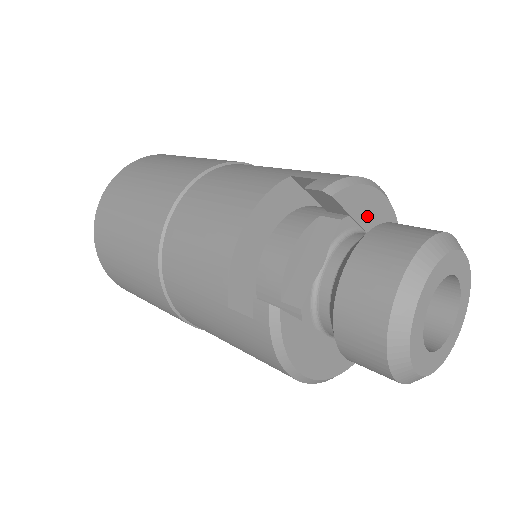
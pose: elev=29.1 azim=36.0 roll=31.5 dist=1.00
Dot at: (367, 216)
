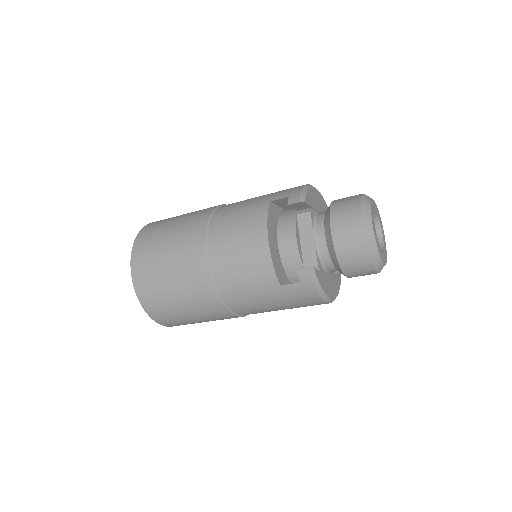
Dot at: (316, 203)
